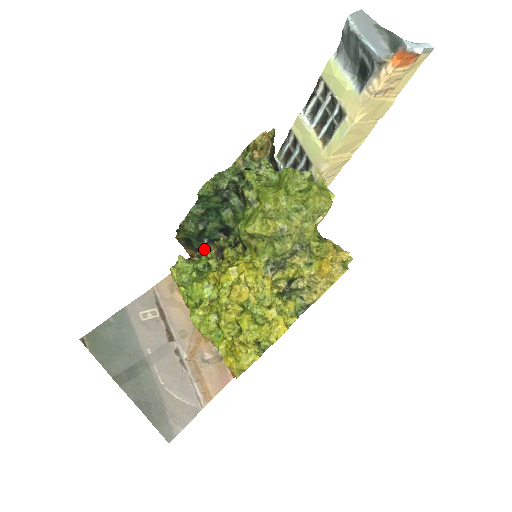
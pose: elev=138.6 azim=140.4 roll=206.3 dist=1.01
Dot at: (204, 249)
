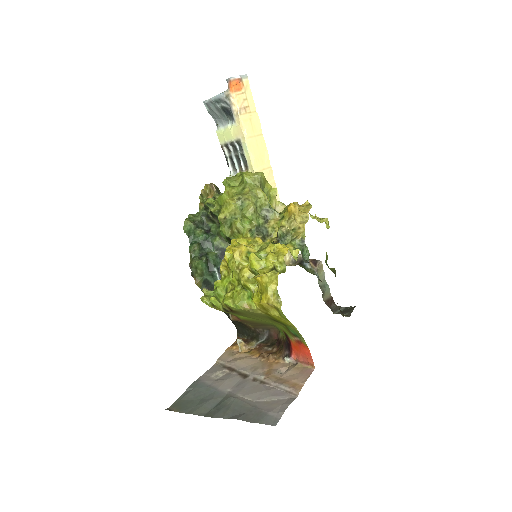
Dot at: occluded
